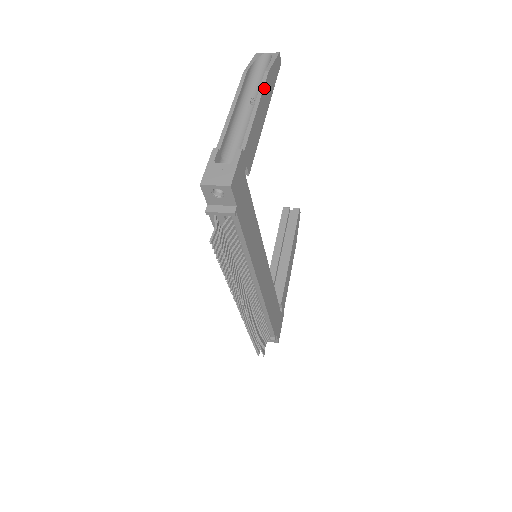
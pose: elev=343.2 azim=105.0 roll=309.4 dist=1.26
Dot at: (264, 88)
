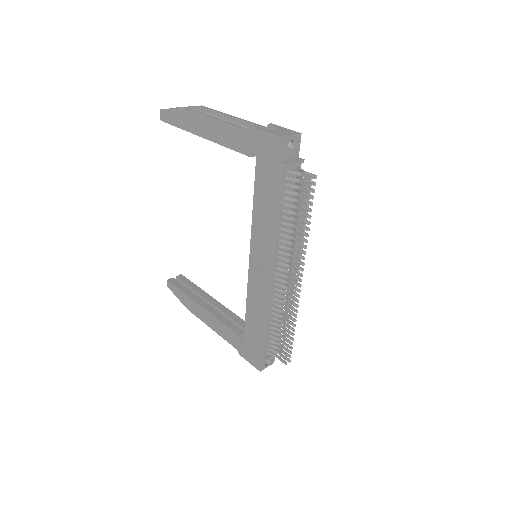
Dot at: (215, 112)
